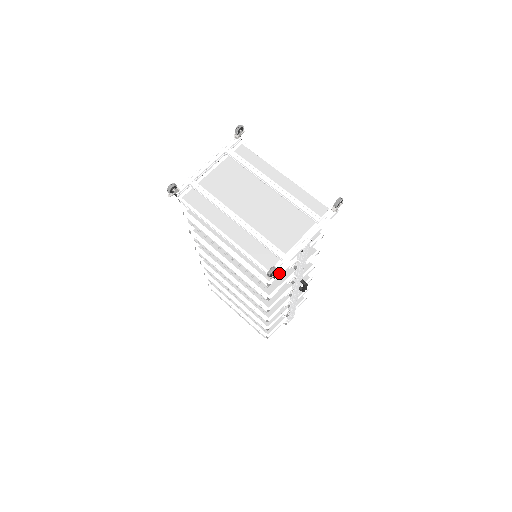
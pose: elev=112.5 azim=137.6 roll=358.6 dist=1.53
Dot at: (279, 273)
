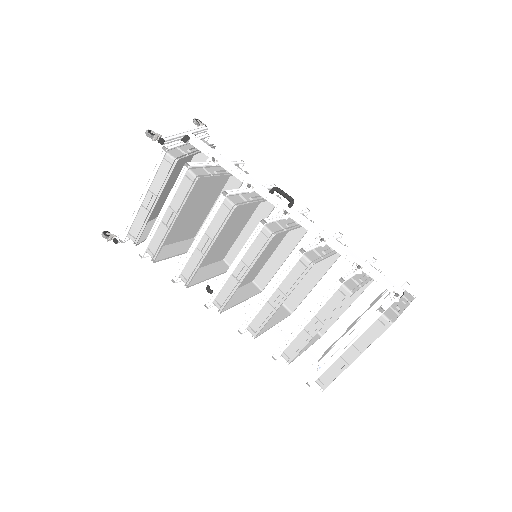
Dot at: (167, 139)
